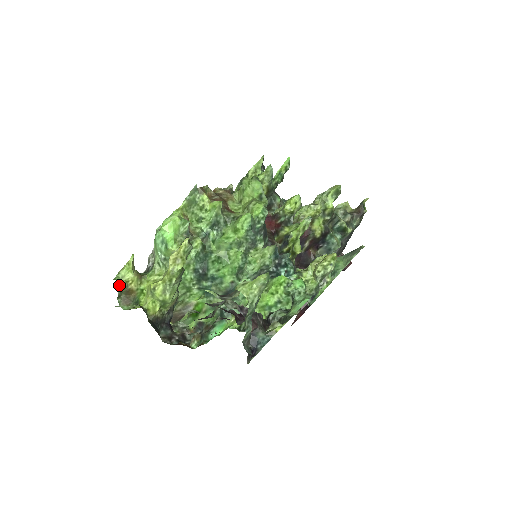
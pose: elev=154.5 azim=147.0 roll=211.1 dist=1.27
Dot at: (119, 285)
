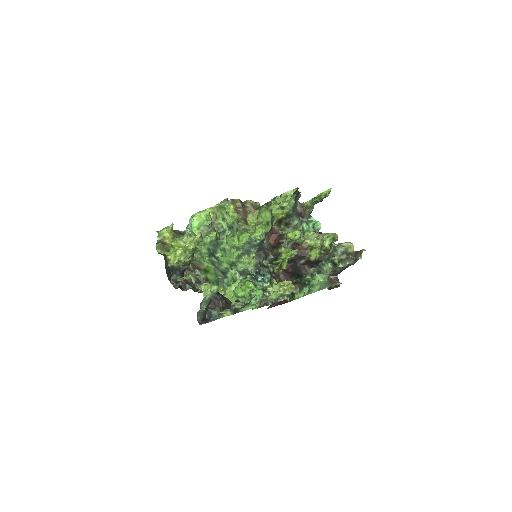
Dot at: (159, 237)
